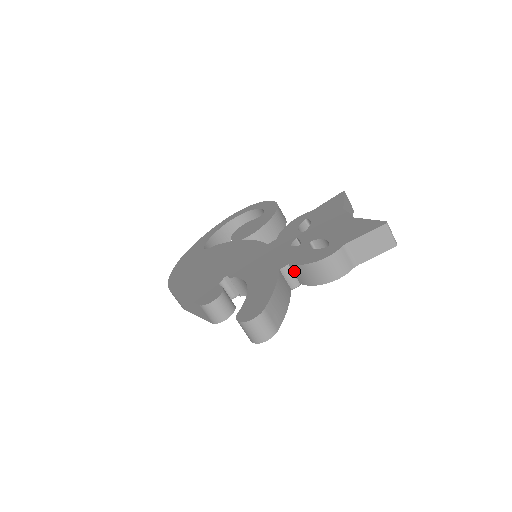
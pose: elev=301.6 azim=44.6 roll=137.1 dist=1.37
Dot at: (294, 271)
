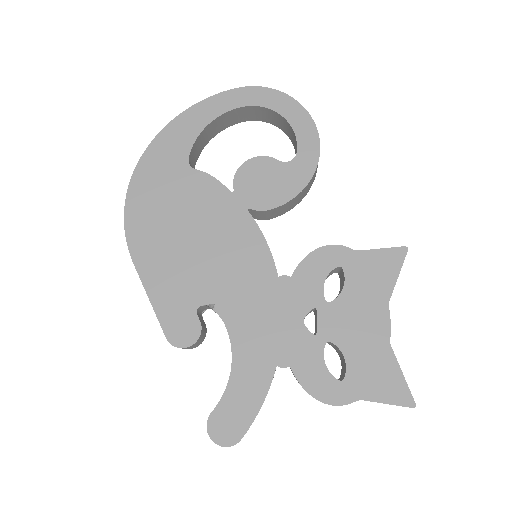
Dot at: (291, 370)
